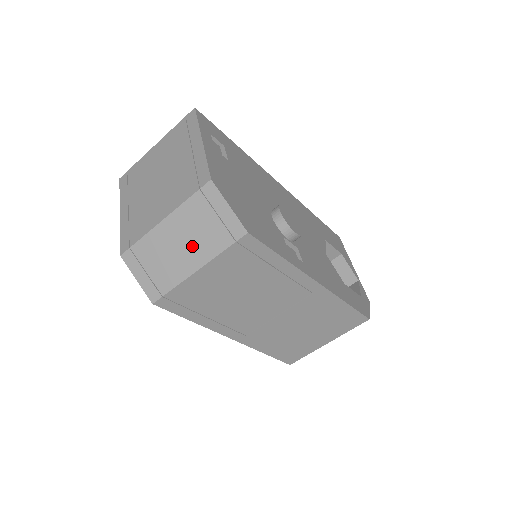
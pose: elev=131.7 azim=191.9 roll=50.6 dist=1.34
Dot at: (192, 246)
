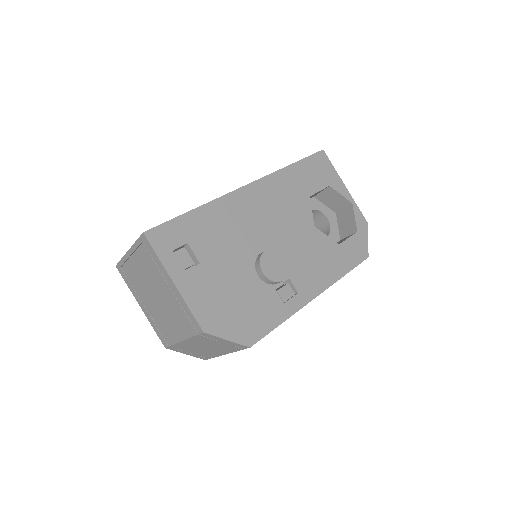
Dot at: (213, 349)
